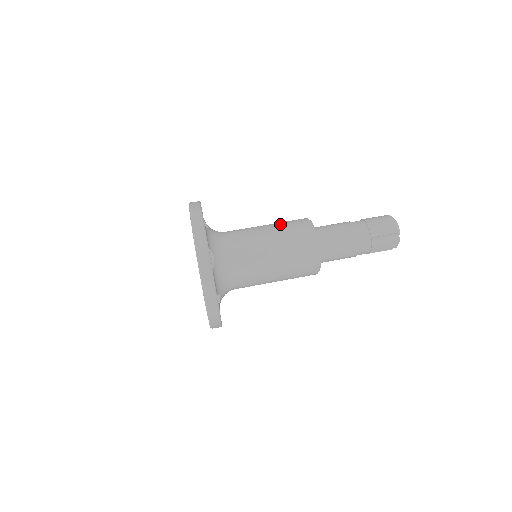
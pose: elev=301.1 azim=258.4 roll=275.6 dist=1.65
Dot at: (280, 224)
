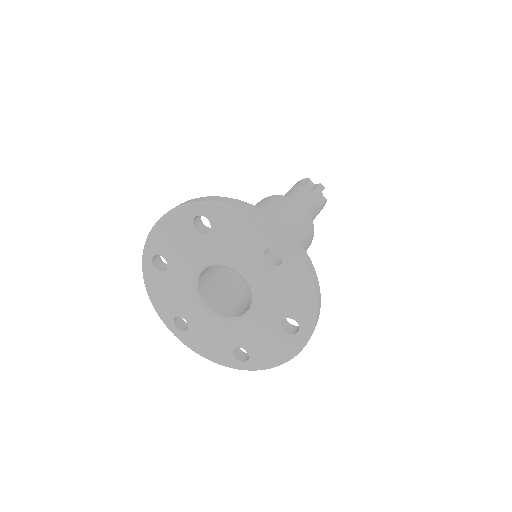
Dot at: occluded
